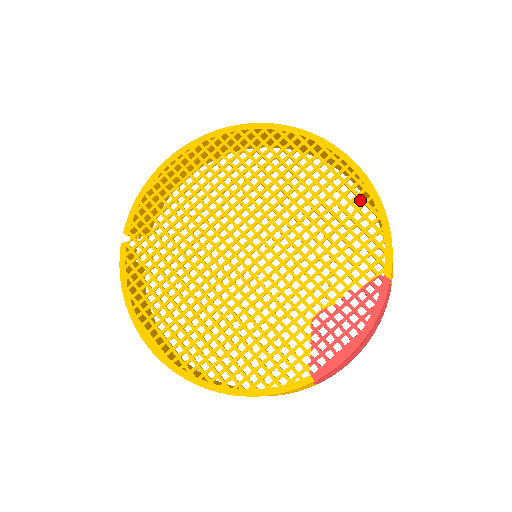
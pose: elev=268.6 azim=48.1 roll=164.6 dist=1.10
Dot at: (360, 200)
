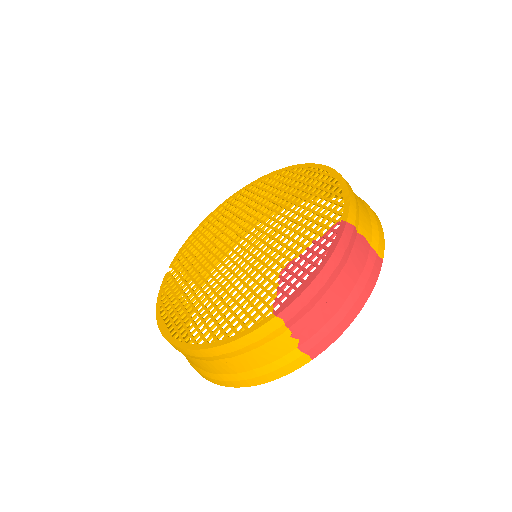
Dot at: (328, 184)
